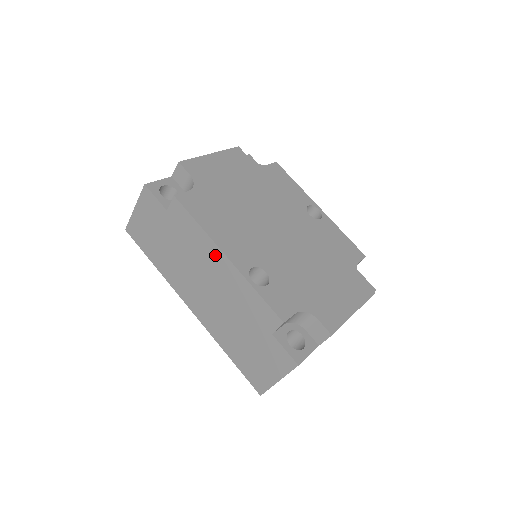
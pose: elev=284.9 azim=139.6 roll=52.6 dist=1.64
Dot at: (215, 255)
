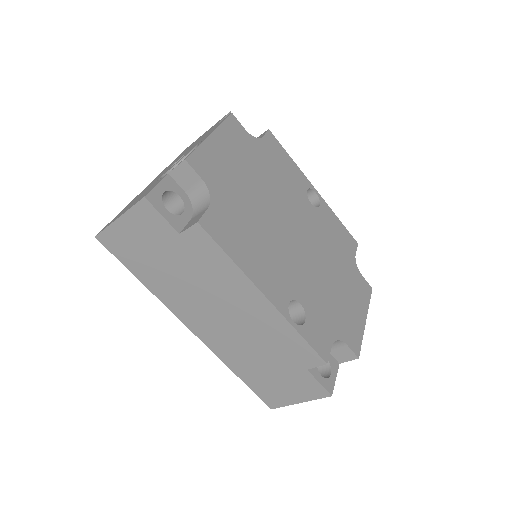
Dot at: (249, 293)
